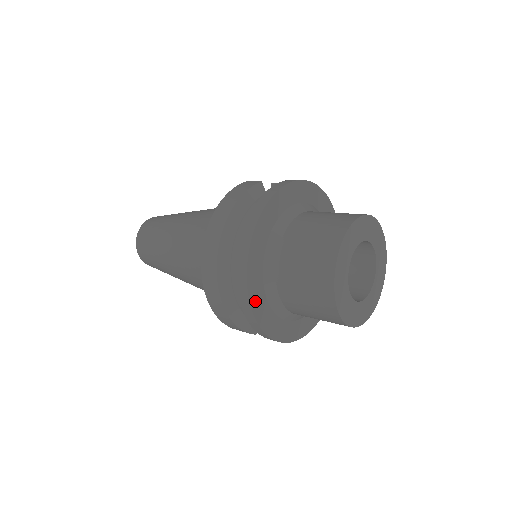
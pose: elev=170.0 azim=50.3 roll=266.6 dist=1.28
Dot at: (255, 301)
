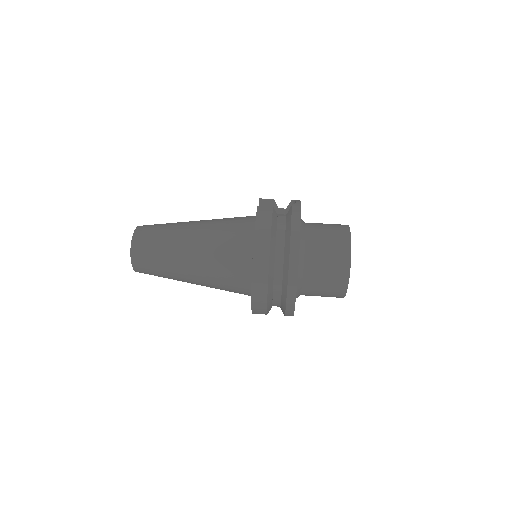
Dot at: occluded
